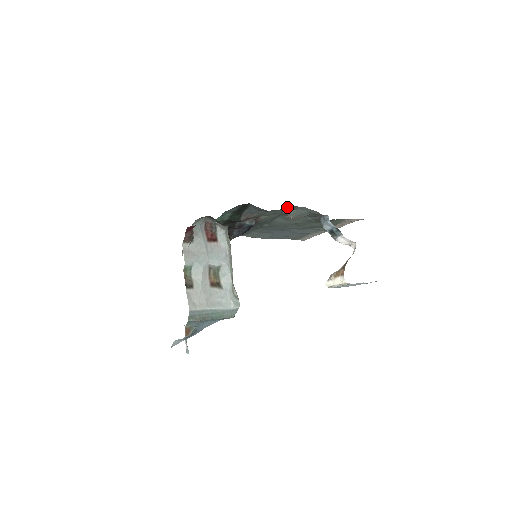
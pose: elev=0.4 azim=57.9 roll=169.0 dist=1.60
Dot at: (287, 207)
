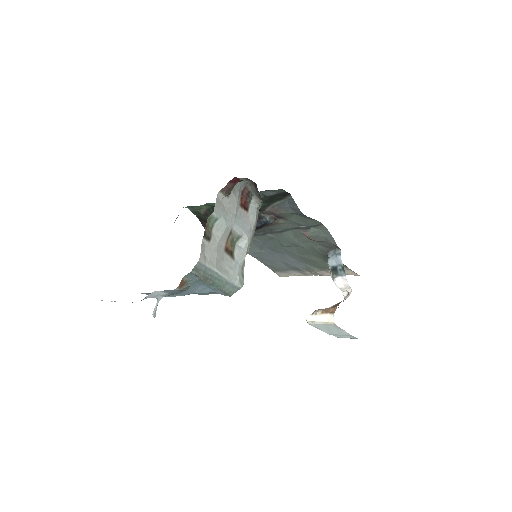
Dot at: (315, 220)
